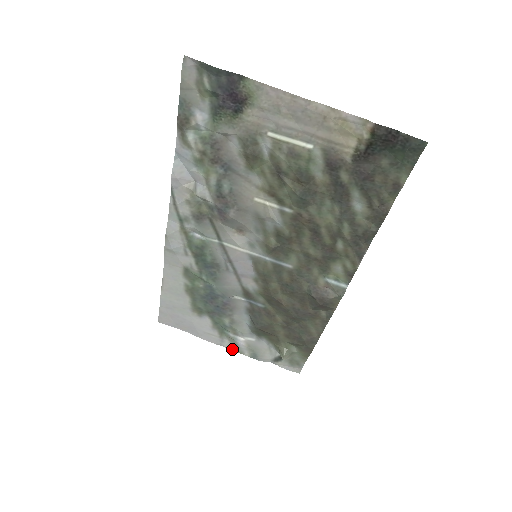
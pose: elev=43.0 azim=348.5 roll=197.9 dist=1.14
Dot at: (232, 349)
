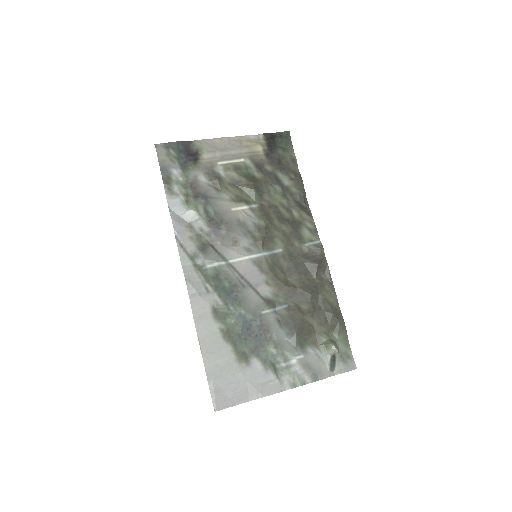
Dot at: (294, 386)
